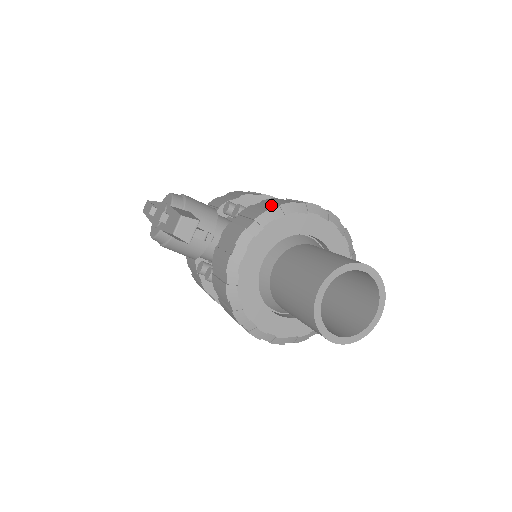
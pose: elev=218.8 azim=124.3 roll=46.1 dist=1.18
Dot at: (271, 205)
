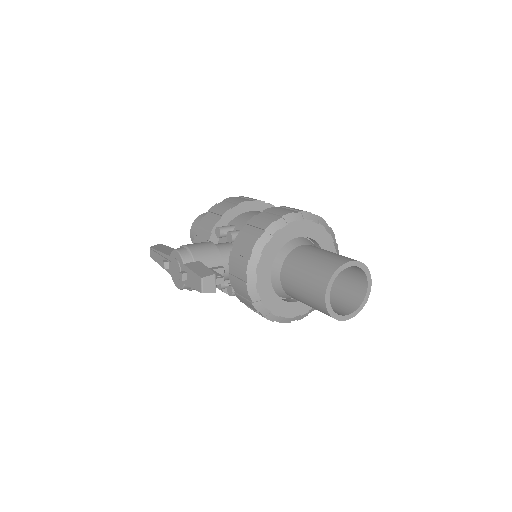
Dot at: (257, 229)
